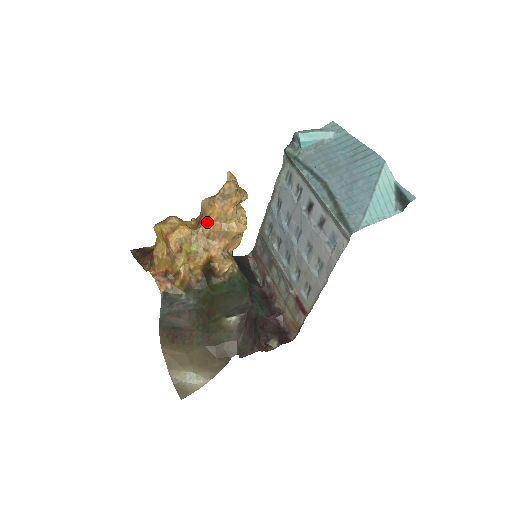
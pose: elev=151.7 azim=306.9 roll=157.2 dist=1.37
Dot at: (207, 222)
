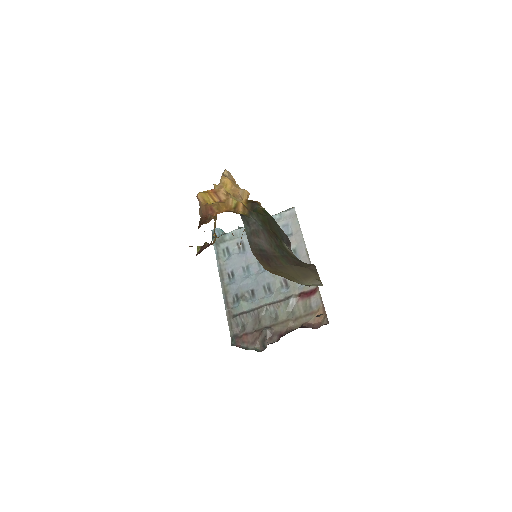
Dot at: occluded
